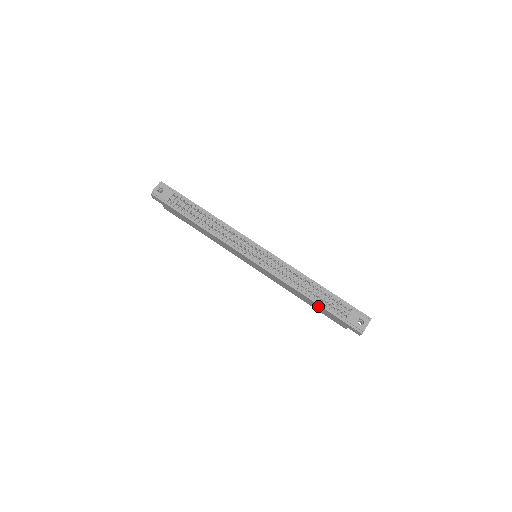
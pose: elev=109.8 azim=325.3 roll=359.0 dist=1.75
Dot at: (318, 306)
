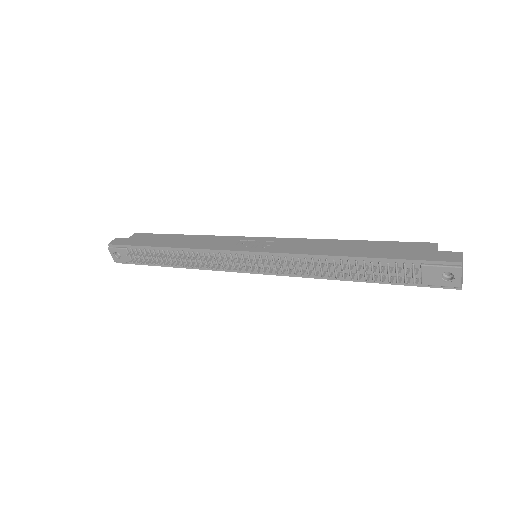
Dot at: occluded
